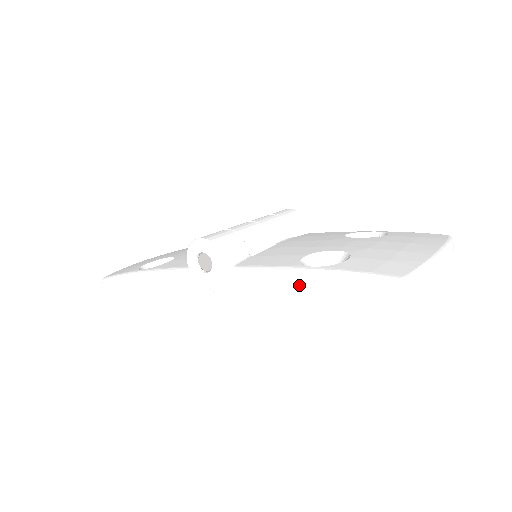
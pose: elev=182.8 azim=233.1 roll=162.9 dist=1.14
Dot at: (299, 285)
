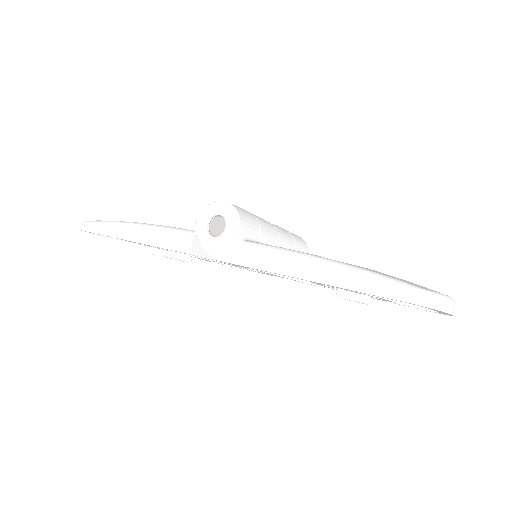
Dot at: (314, 270)
